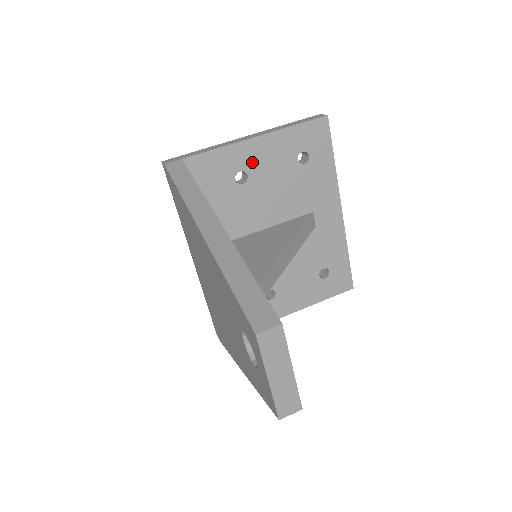
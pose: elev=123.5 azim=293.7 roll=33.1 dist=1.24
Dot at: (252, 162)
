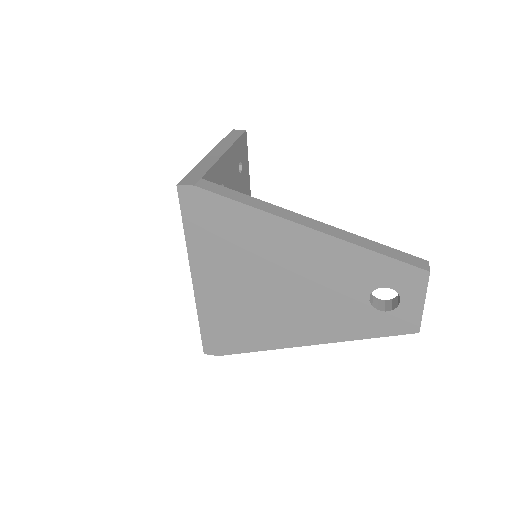
Dot at: (225, 175)
